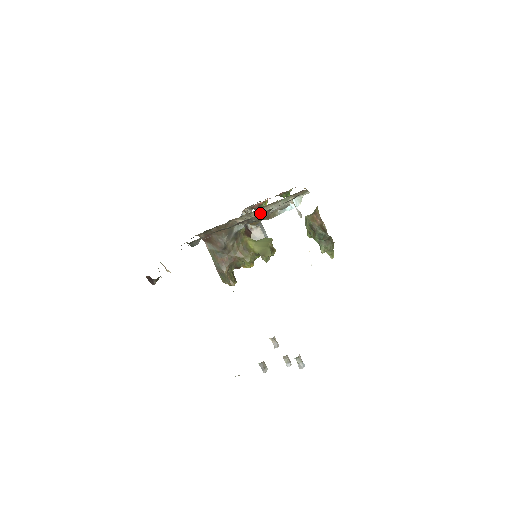
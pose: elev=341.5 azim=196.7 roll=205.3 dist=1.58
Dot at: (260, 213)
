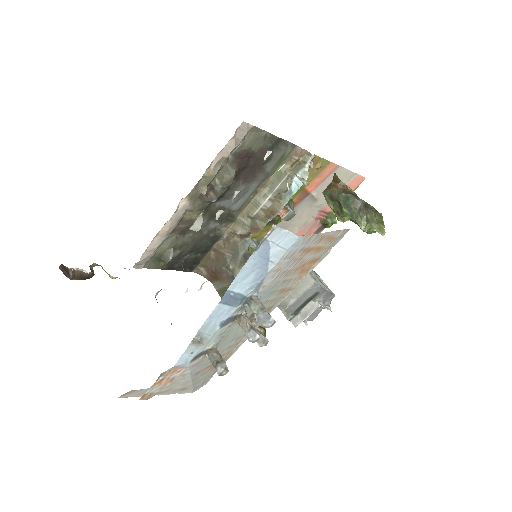
Dot at: (221, 169)
